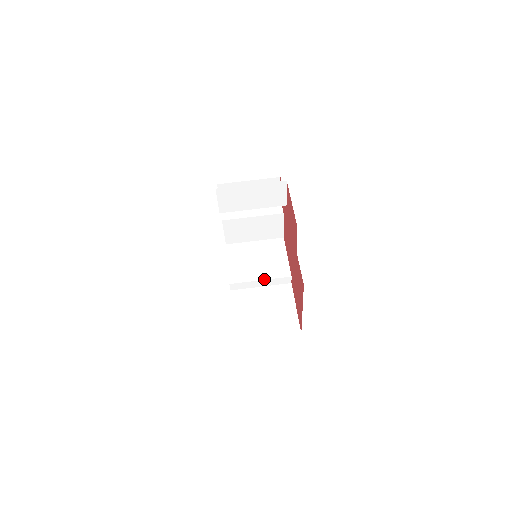
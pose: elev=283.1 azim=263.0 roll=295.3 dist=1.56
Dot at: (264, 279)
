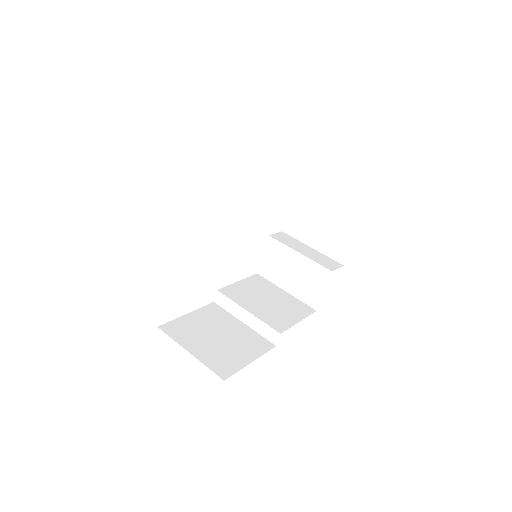
Dot at: (252, 313)
